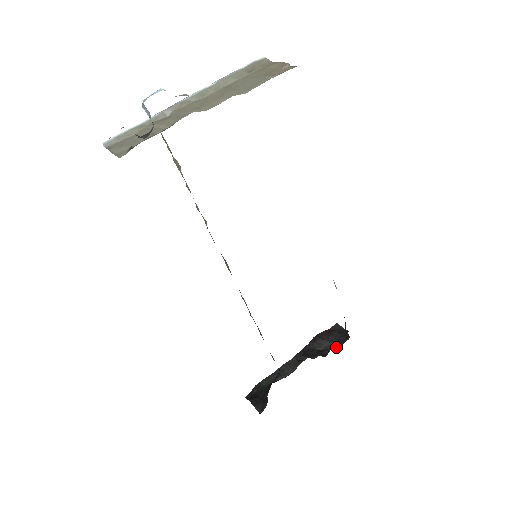
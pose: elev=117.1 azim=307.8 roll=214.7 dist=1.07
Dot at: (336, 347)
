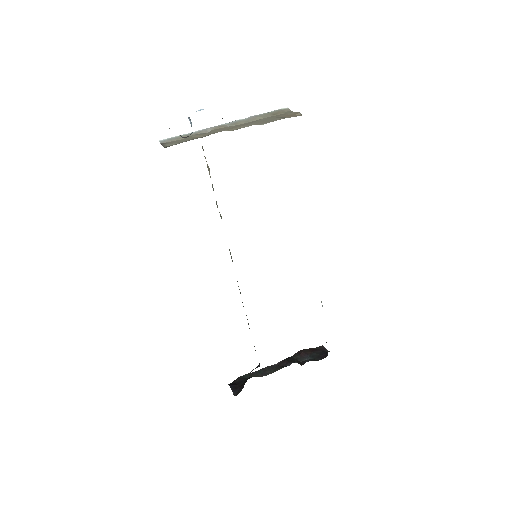
Dot at: (314, 360)
